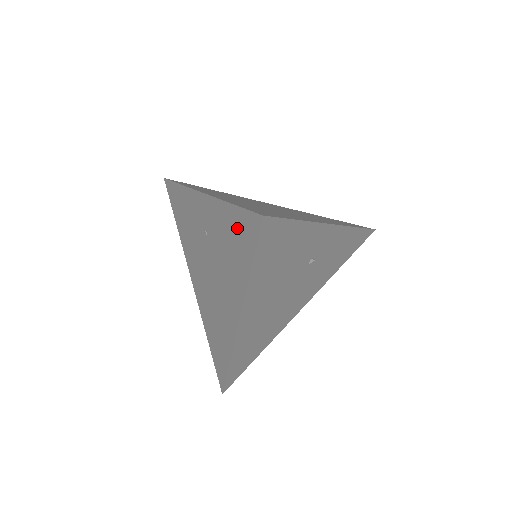
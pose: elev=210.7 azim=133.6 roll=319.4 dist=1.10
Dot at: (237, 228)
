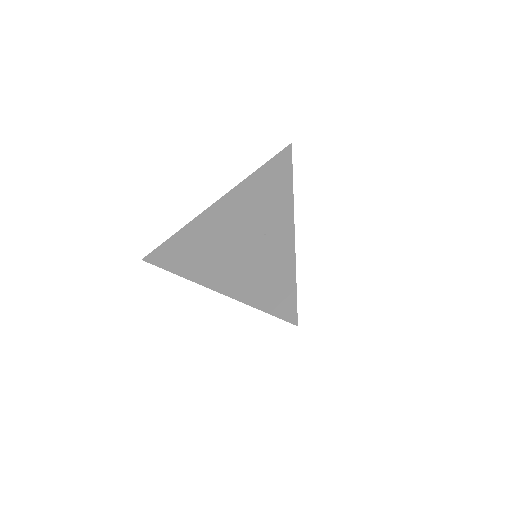
Dot at: (281, 288)
